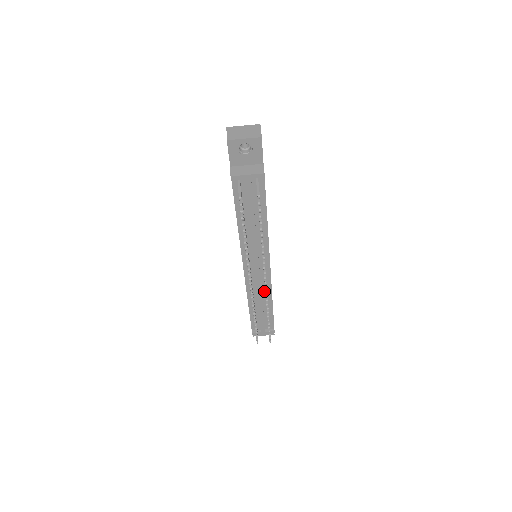
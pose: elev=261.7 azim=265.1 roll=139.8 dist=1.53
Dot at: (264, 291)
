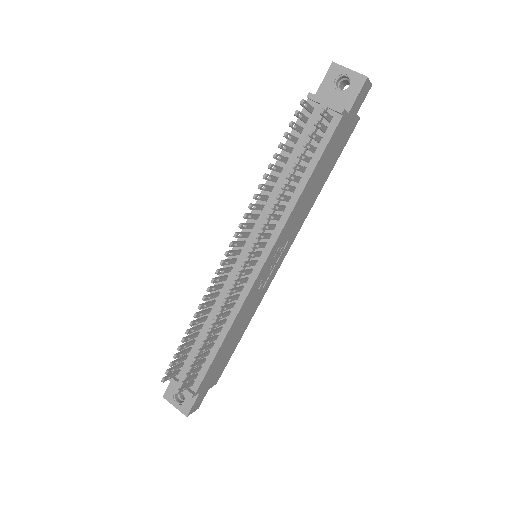
Dot at: occluded
